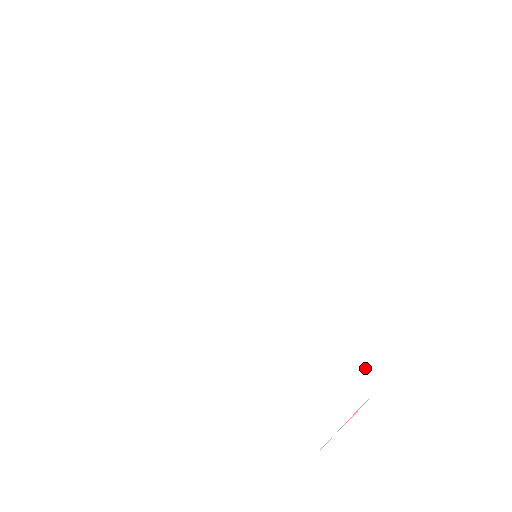
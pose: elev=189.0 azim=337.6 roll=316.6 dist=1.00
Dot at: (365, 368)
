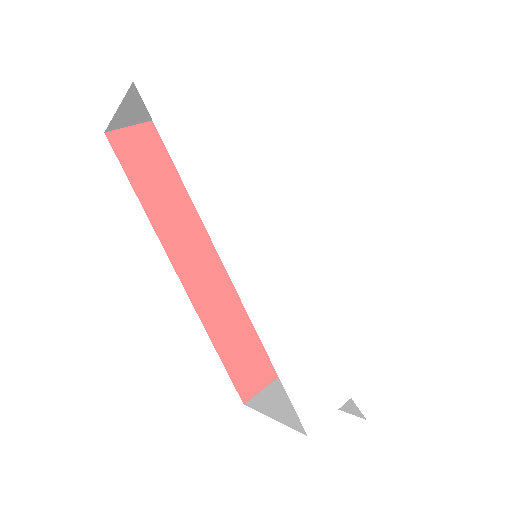
Dot at: (355, 377)
